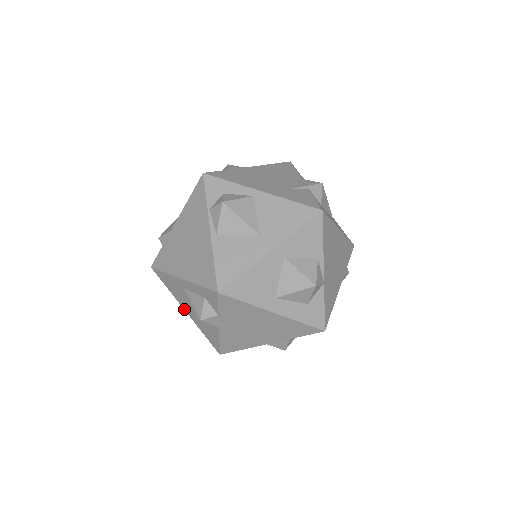
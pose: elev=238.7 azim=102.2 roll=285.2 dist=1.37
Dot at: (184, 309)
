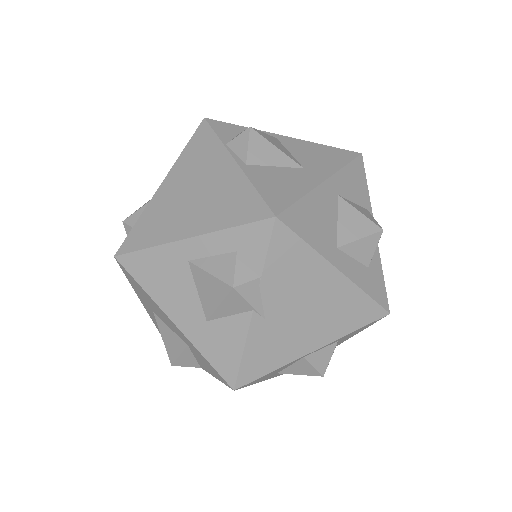
Dot at: (171, 318)
